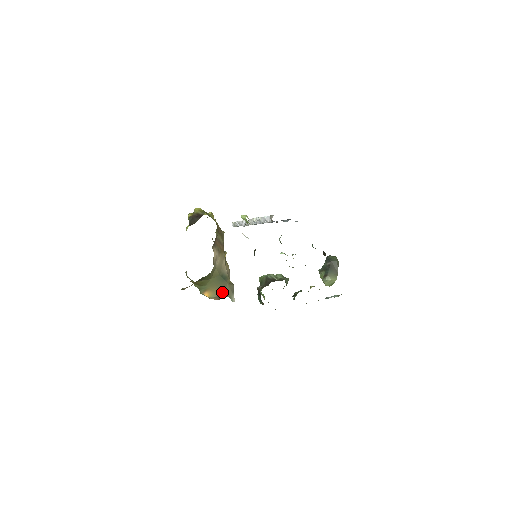
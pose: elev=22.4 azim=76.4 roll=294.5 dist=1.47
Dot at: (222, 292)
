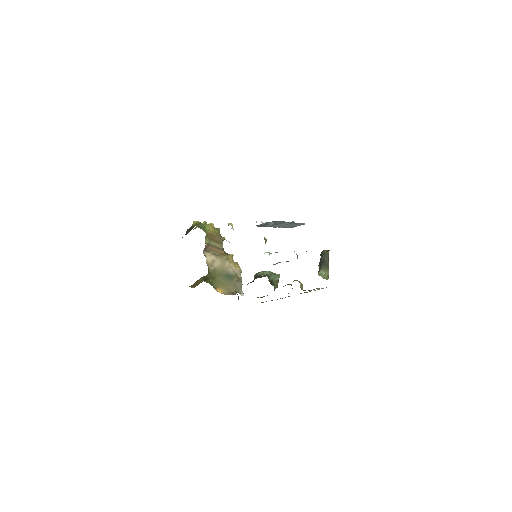
Dot at: (231, 289)
